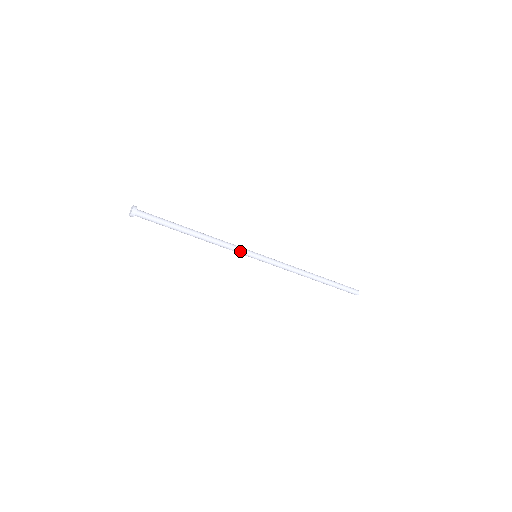
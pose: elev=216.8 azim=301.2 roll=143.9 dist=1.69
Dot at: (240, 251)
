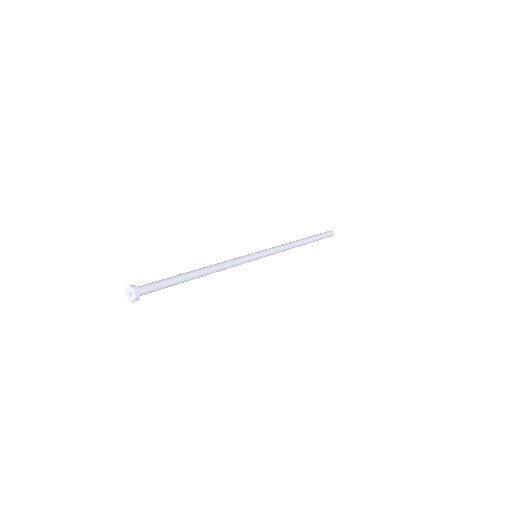
Dot at: (241, 263)
